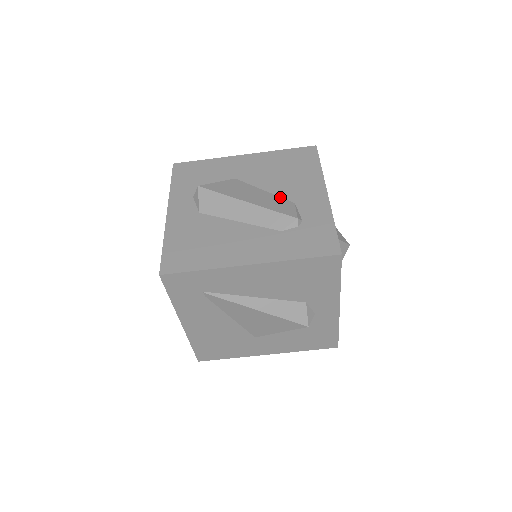
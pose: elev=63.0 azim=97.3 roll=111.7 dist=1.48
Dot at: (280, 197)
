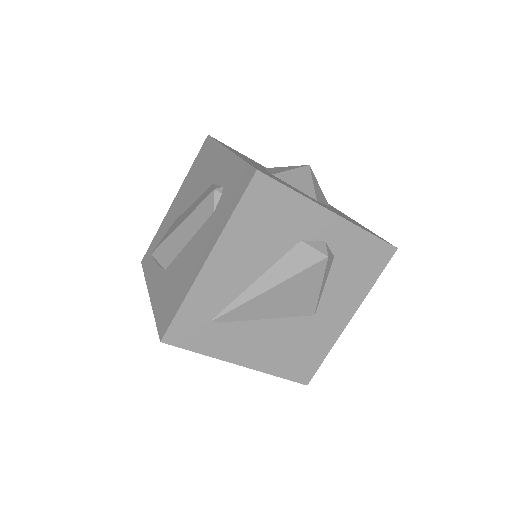
Dot at: (203, 193)
